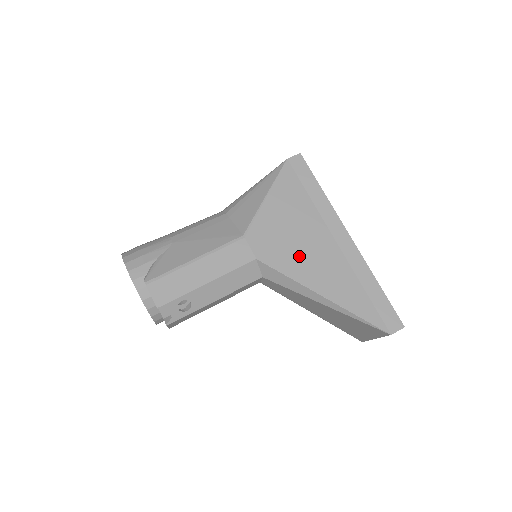
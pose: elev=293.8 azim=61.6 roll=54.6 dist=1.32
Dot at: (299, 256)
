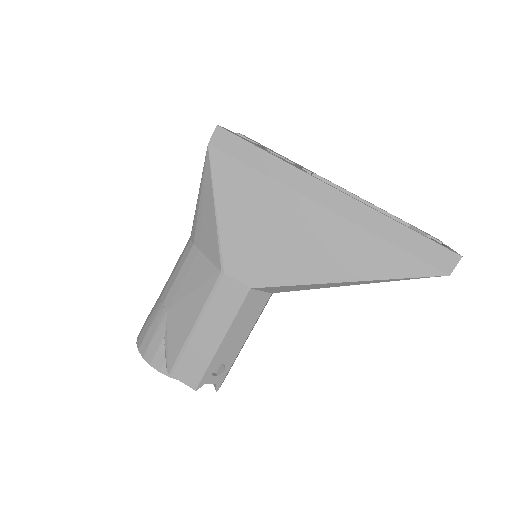
Dot at: (293, 254)
